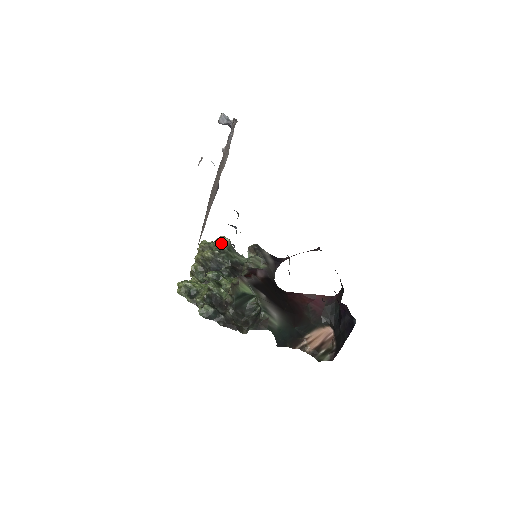
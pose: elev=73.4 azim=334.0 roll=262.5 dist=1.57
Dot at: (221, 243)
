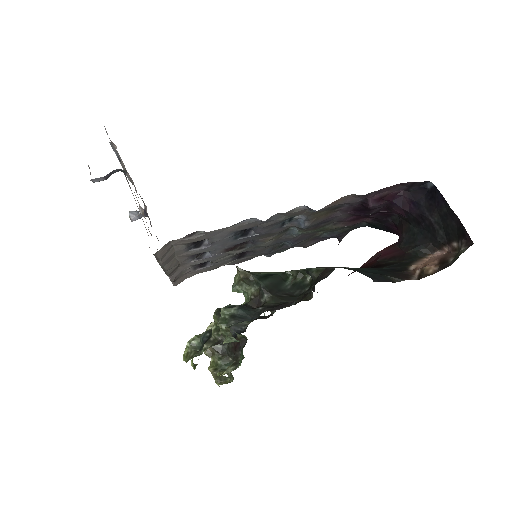
Dot at: occluded
